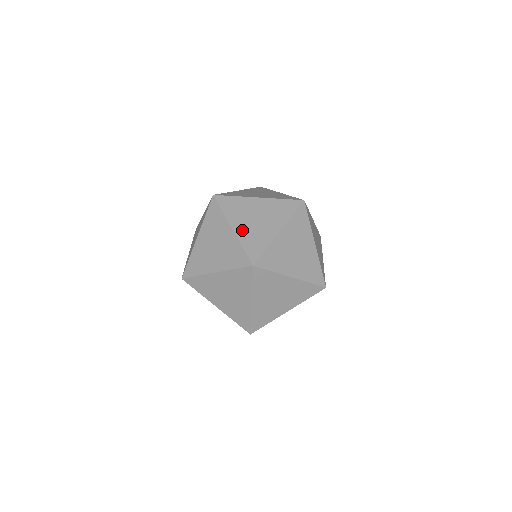
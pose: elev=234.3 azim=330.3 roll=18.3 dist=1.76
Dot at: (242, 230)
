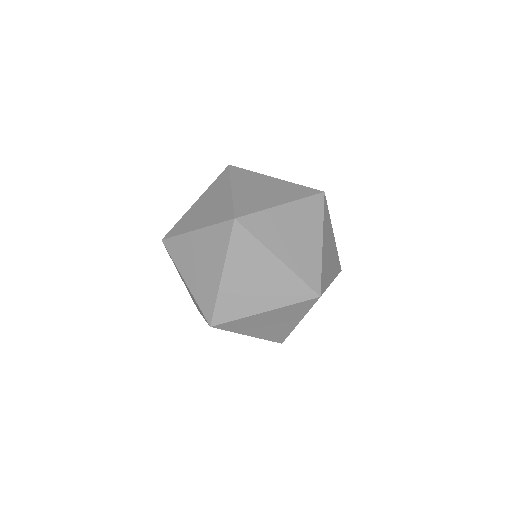
Dot at: (203, 222)
